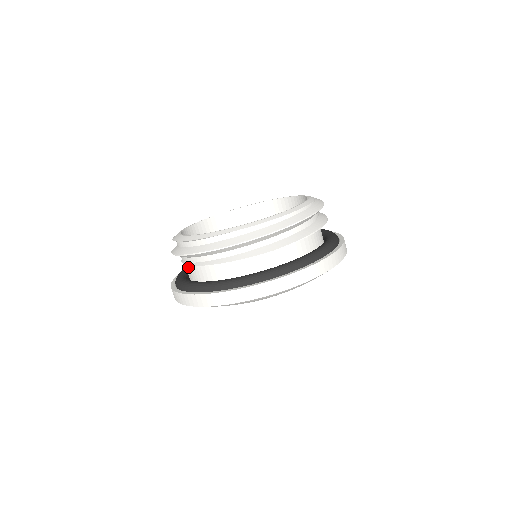
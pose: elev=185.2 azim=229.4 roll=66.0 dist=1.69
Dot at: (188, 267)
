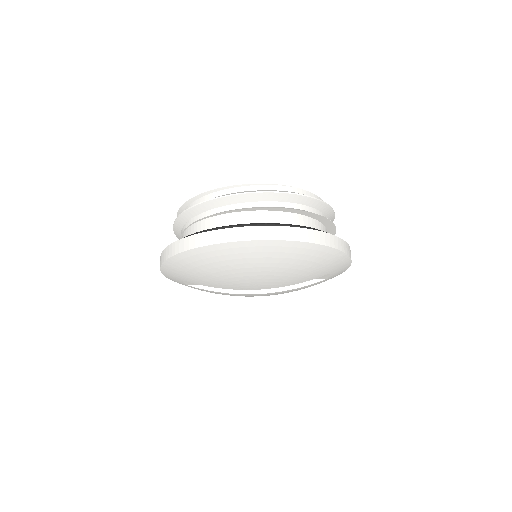
Dot at: (216, 220)
